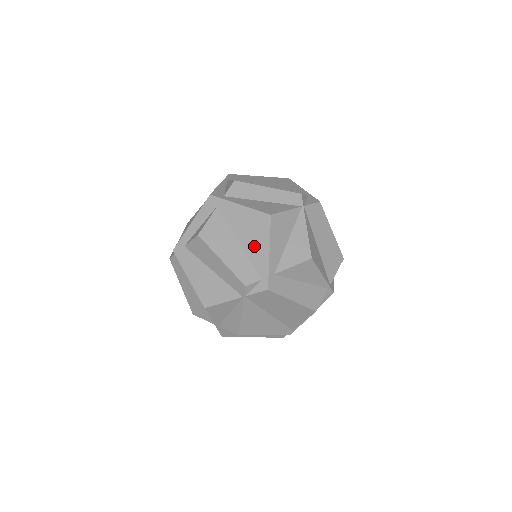
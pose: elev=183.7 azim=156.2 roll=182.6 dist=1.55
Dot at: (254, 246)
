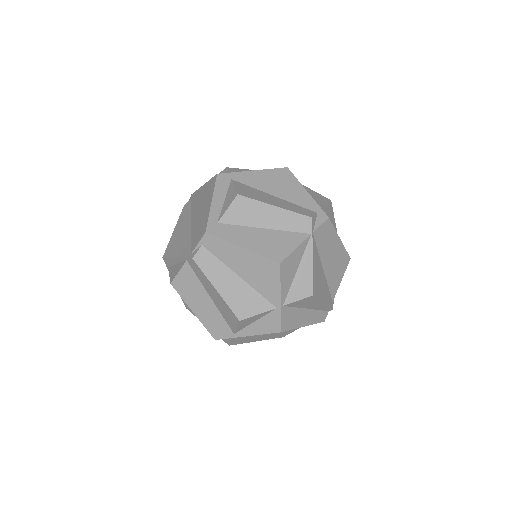
Dot at: (290, 193)
